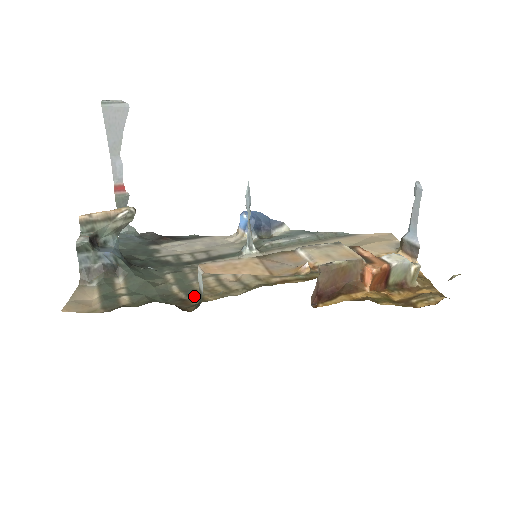
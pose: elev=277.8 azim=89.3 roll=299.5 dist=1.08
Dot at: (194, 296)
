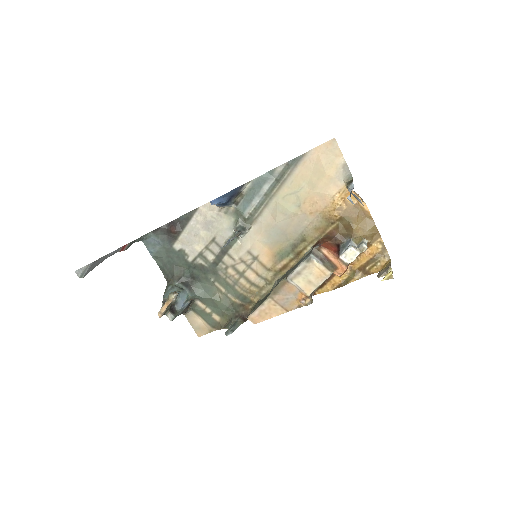
Dot at: (245, 301)
